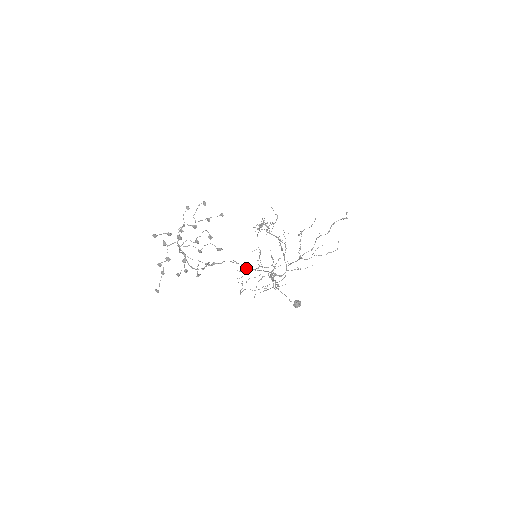
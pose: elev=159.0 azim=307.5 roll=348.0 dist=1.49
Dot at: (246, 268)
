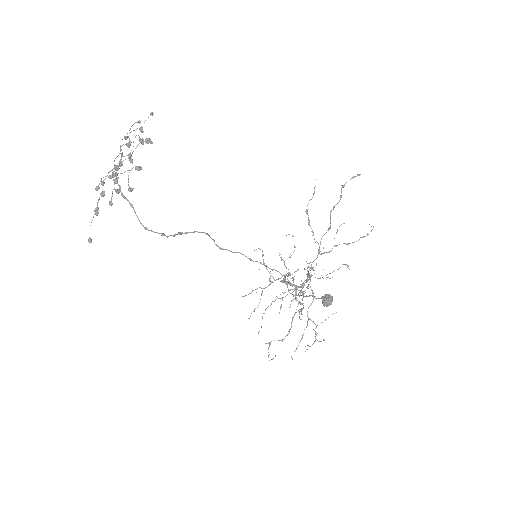
Dot at: occluded
